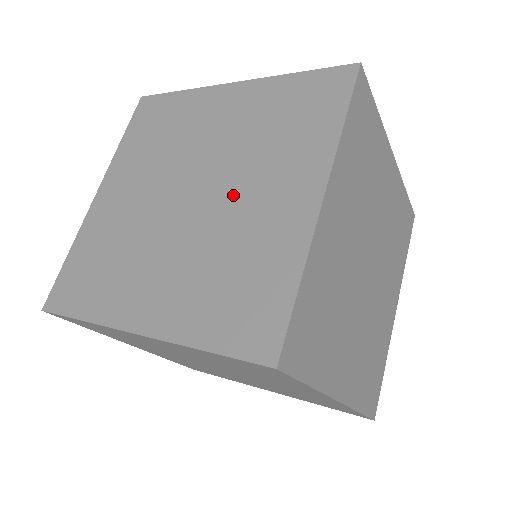
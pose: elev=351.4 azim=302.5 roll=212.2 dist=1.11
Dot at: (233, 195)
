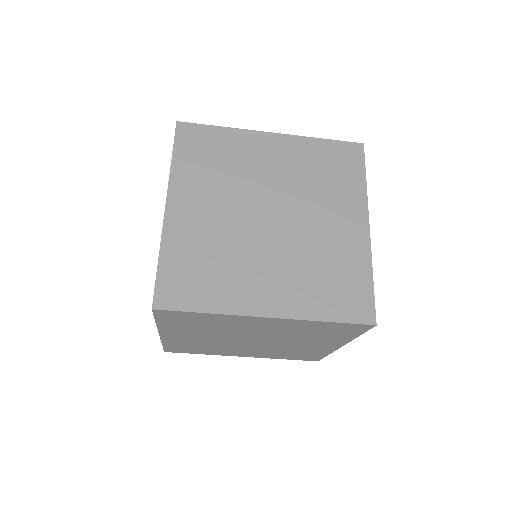
Dot at: occluded
